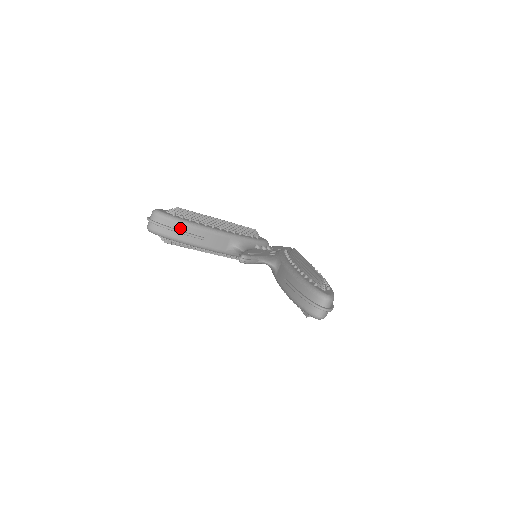
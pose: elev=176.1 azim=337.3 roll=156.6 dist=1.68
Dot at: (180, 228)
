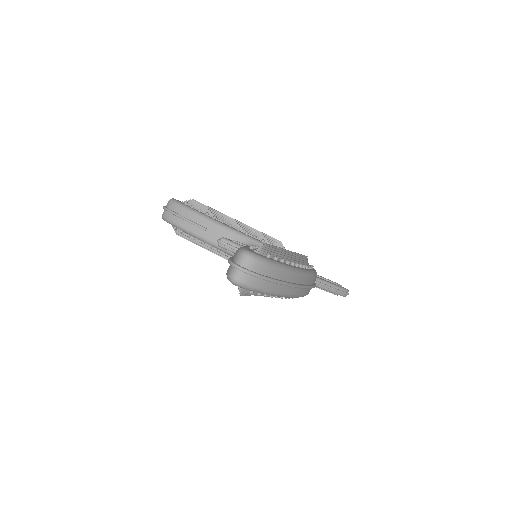
Dot at: (185, 215)
